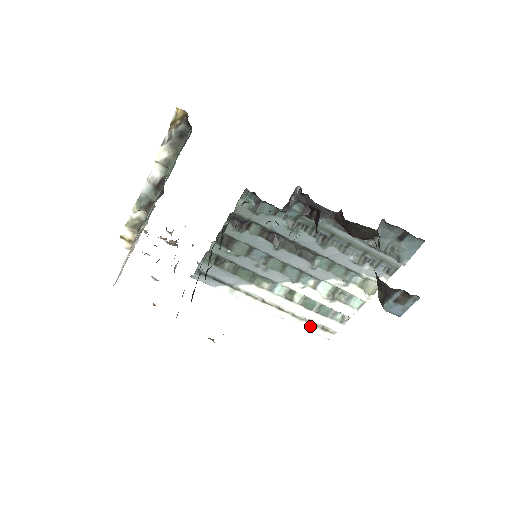
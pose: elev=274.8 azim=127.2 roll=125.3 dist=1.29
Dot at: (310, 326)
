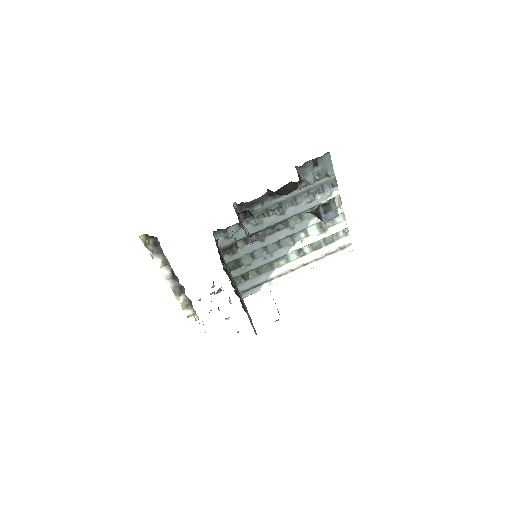
Dot at: (333, 255)
